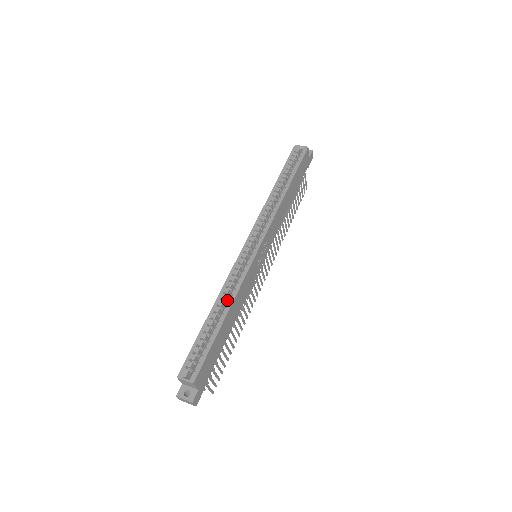
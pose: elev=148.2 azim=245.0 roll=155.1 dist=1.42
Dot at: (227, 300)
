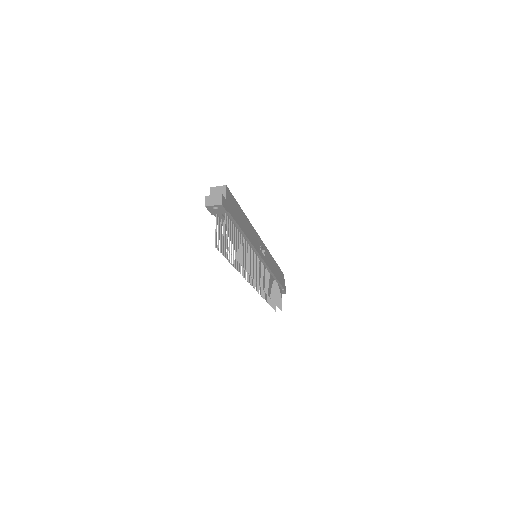
Dot at: occluded
